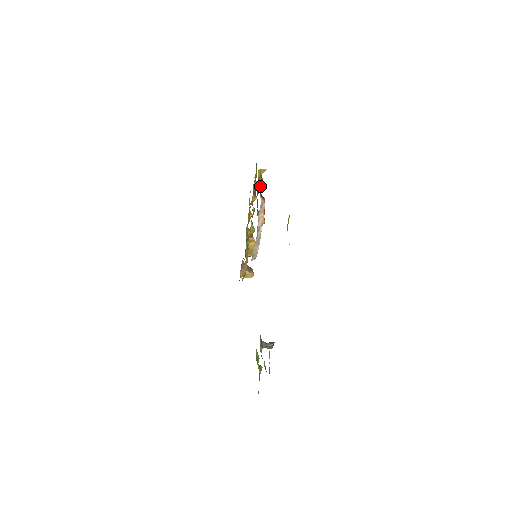
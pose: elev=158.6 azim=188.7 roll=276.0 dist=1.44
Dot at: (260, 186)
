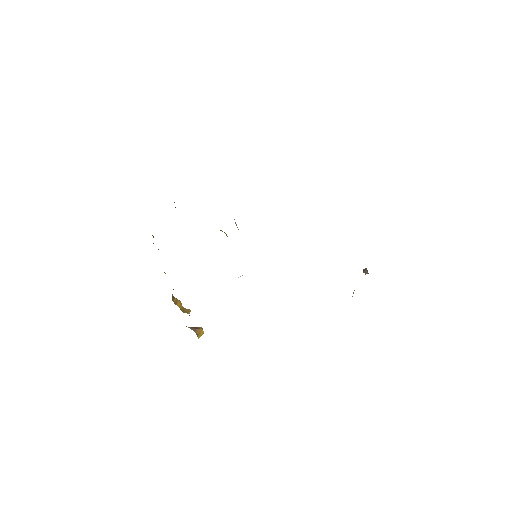
Dot at: occluded
